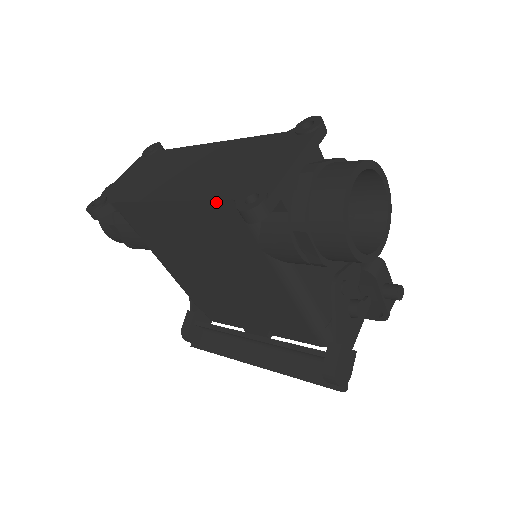
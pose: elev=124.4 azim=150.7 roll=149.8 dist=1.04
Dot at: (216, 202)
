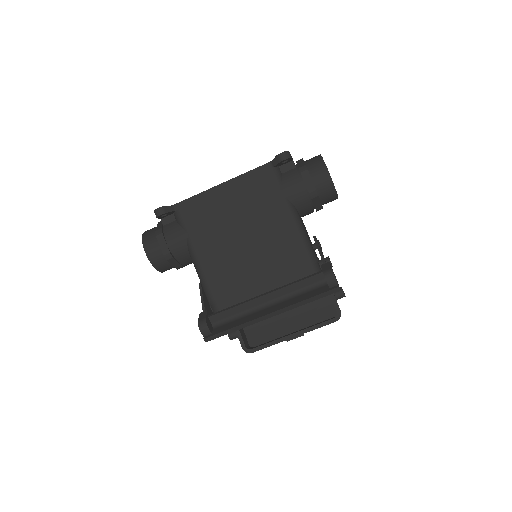
Dot at: (259, 168)
